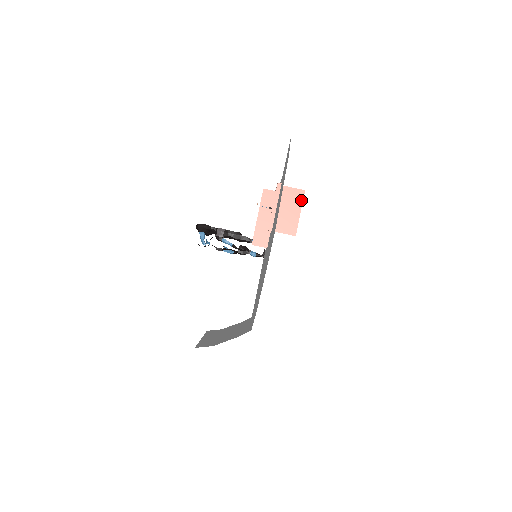
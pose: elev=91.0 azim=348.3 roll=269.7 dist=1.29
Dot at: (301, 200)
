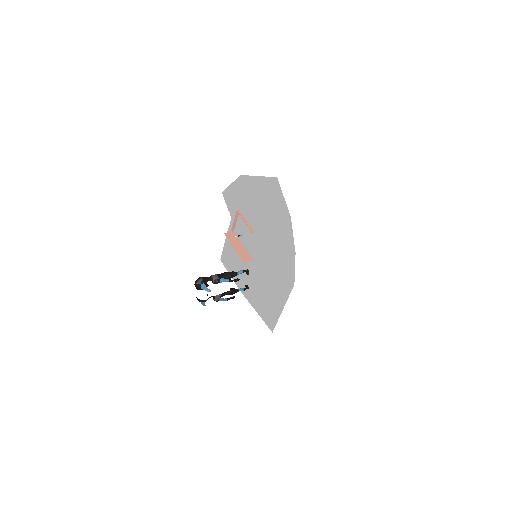
Dot at: occluded
